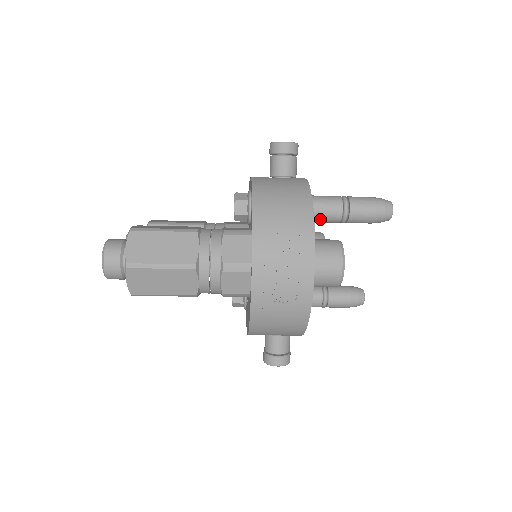
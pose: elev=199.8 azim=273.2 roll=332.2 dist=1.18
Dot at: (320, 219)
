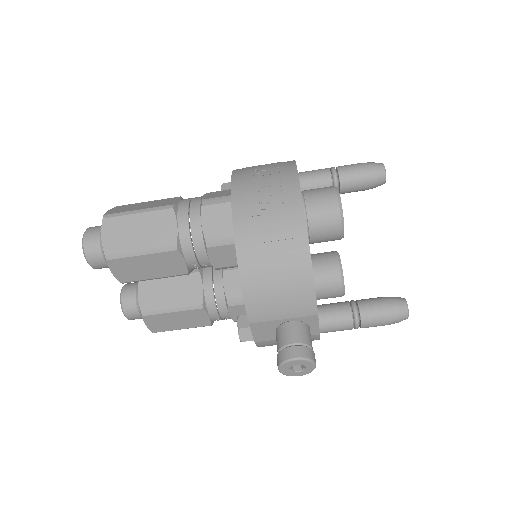
Dot at: (309, 184)
